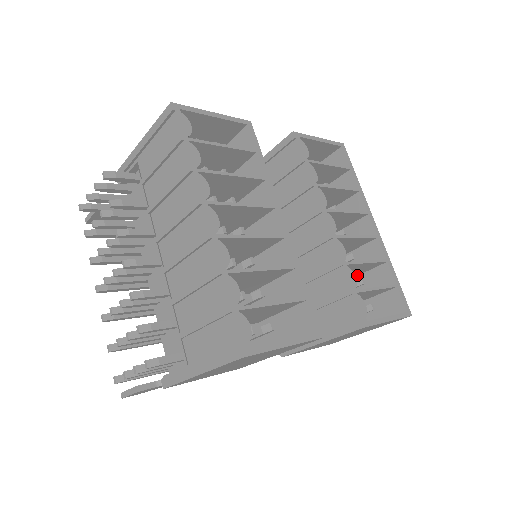
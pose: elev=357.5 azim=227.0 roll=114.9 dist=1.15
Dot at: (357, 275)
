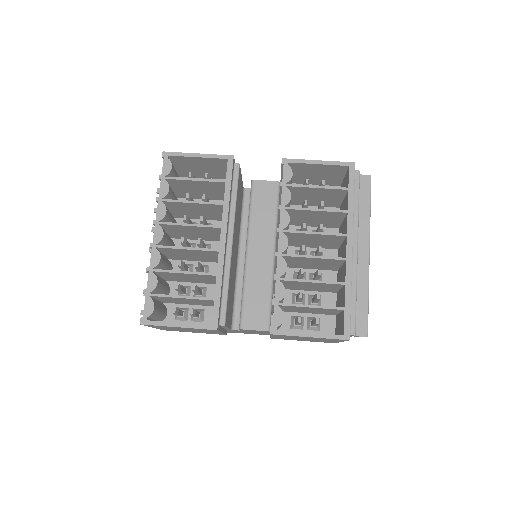
Dot at: (339, 289)
